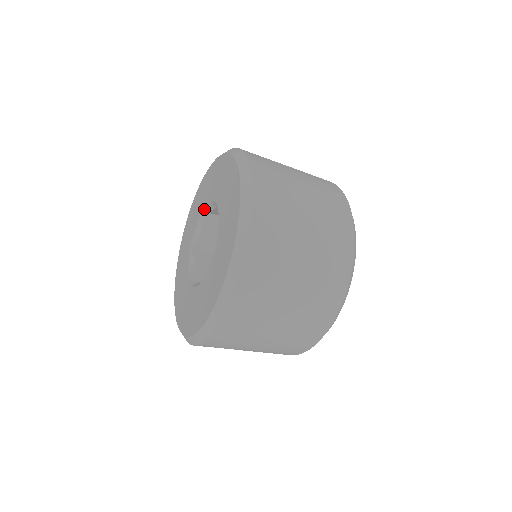
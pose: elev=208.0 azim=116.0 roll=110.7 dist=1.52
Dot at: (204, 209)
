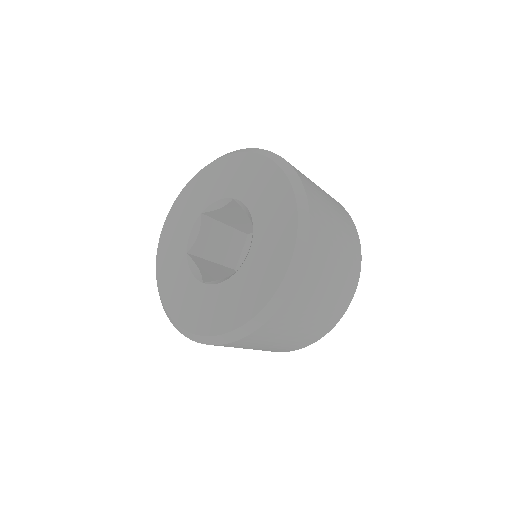
Dot at: (204, 210)
